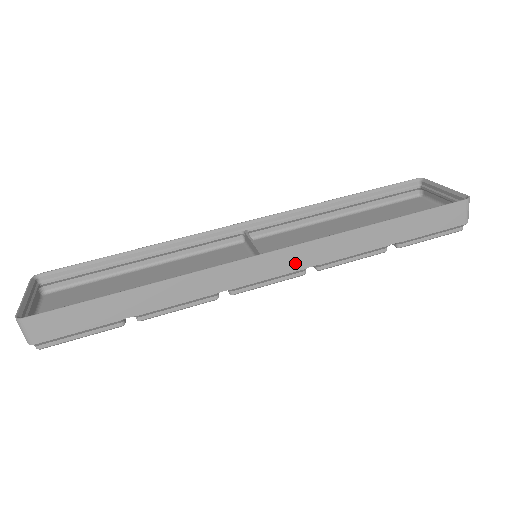
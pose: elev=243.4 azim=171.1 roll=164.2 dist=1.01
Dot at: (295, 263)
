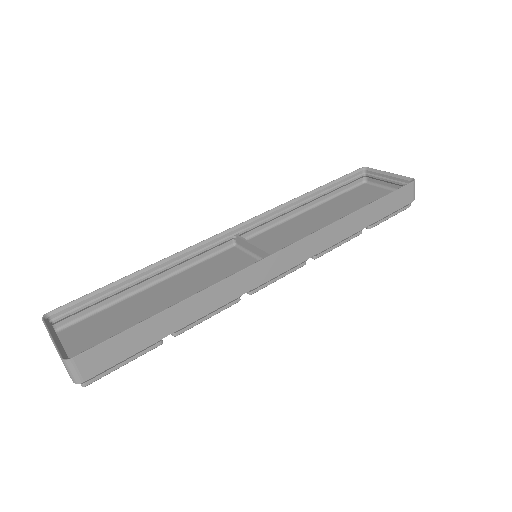
Dot at: (300, 256)
